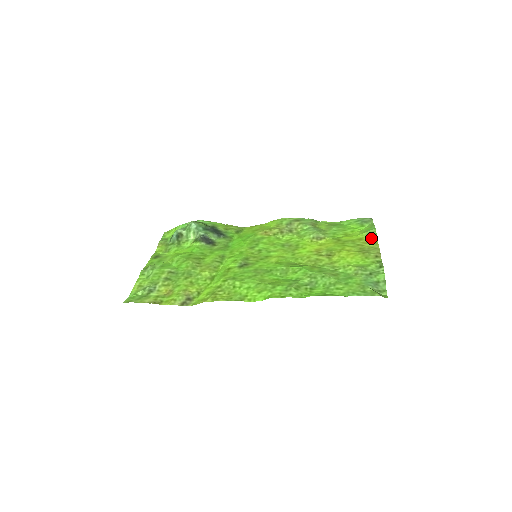
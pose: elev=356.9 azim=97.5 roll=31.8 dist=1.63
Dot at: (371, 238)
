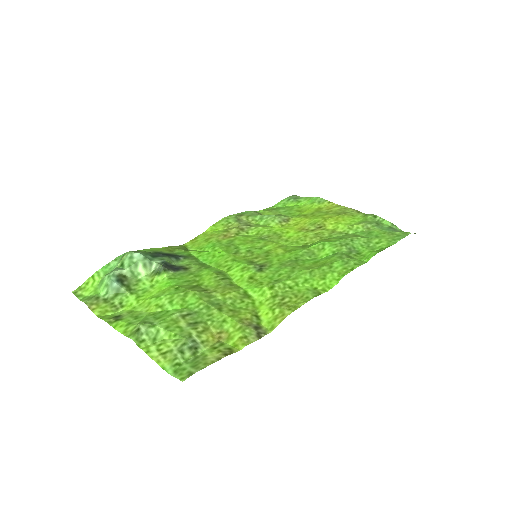
Dot at: (327, 204)
